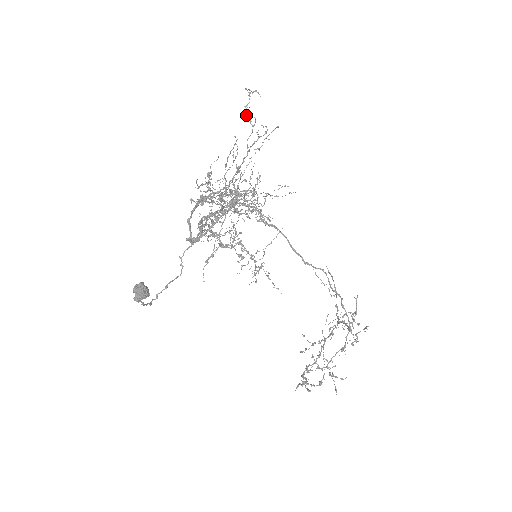
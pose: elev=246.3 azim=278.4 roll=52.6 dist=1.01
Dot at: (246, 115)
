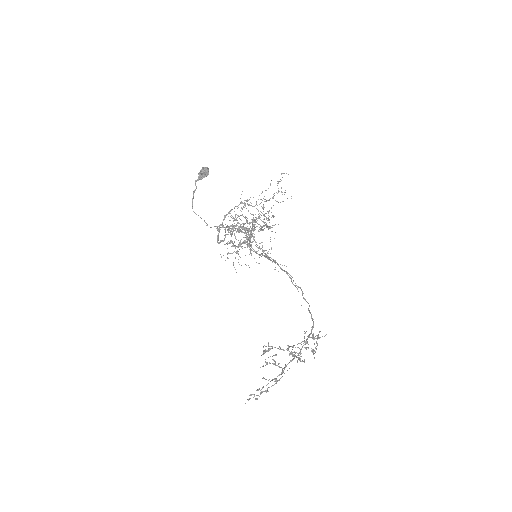
Dot at: (277, 185)
